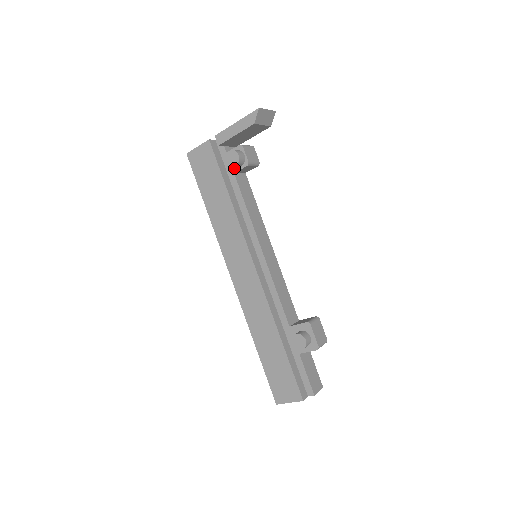
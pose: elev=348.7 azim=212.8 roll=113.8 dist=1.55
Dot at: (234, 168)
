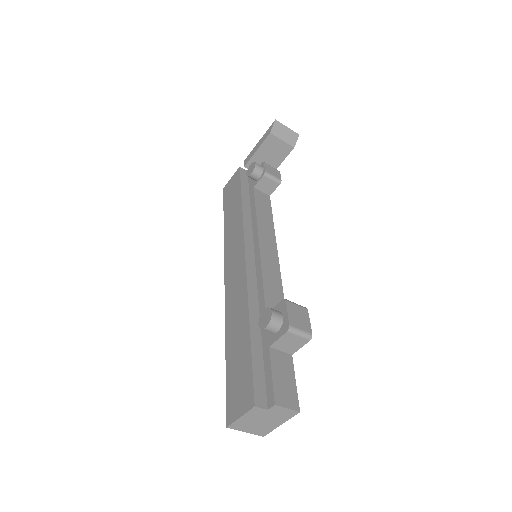
Dot at: (254, 183)
